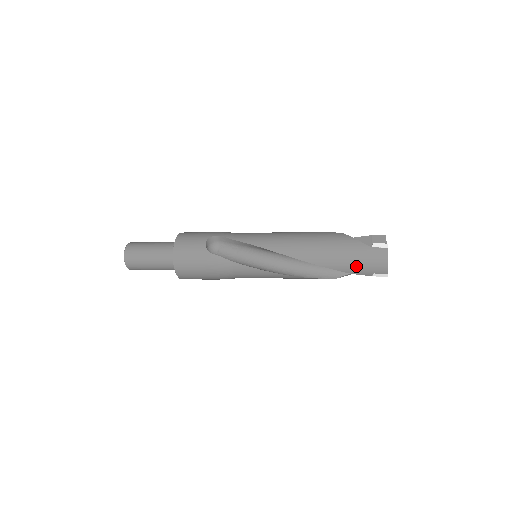
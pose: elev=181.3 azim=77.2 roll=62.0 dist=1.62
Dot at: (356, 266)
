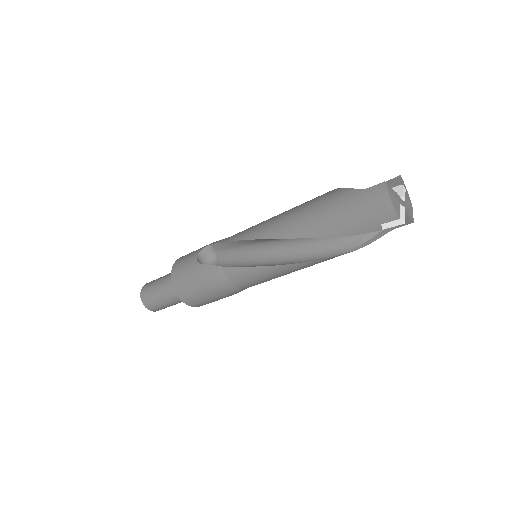
Dot at: (353, 222)
